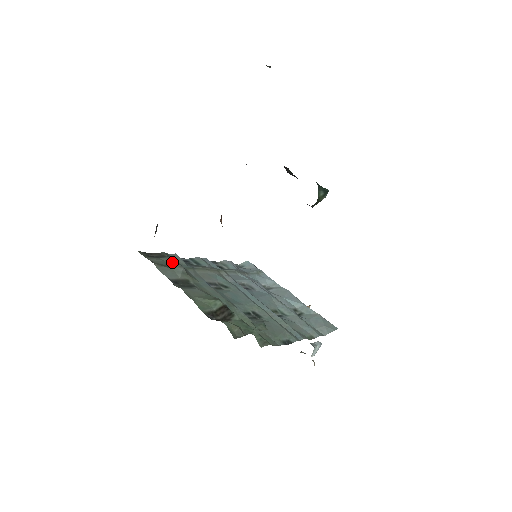
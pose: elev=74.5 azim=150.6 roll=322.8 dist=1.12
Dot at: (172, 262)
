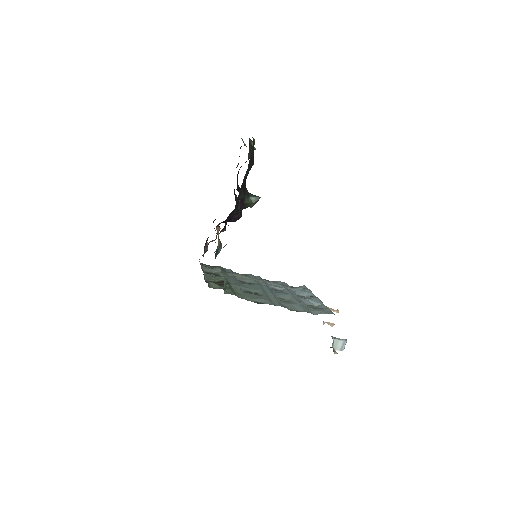
Dot at: occluded
